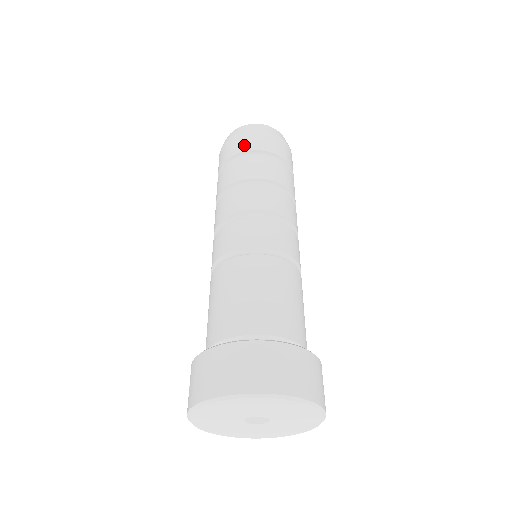
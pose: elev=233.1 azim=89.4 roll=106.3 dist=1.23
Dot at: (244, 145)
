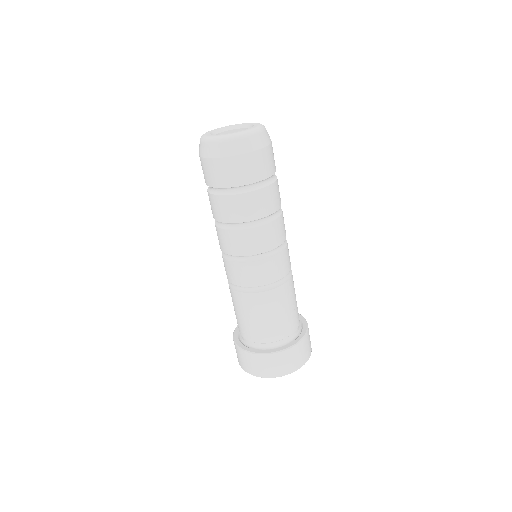
Dot at: (221, 179)
